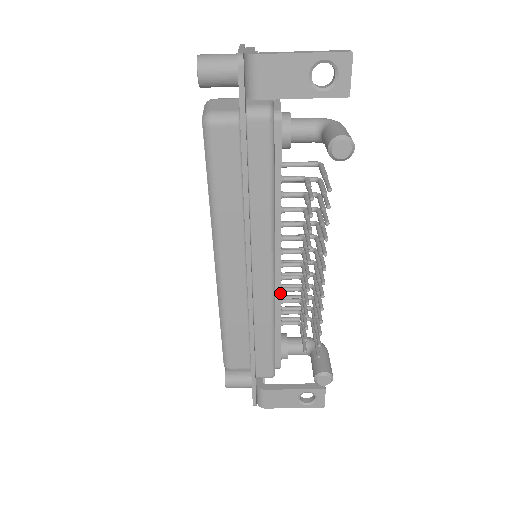
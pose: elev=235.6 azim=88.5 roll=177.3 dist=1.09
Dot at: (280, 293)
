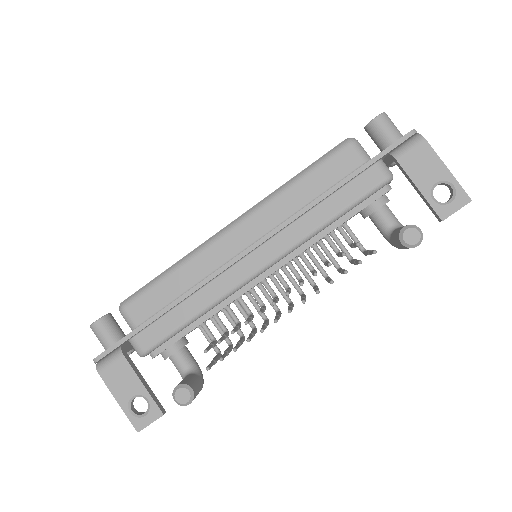
Dot at: occluded
